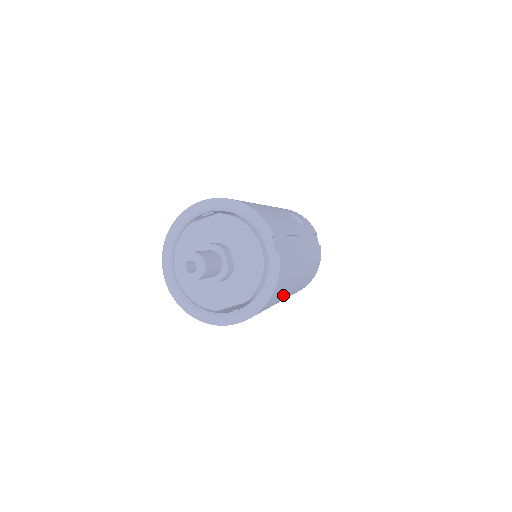
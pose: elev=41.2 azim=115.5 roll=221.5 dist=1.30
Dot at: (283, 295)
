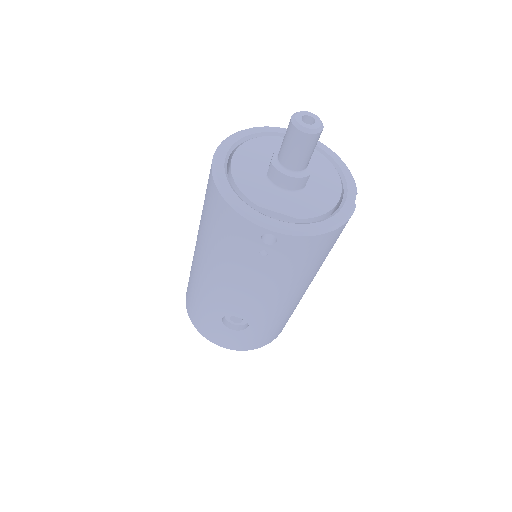
Dot at: (294, 279)
